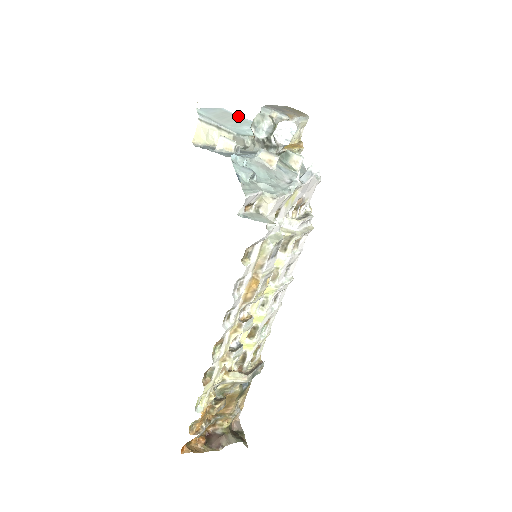
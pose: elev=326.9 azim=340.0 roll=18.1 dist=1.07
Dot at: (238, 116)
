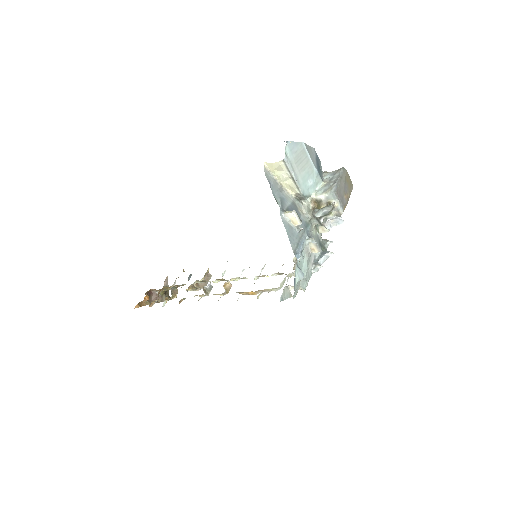
Dot at: (310, 159)
